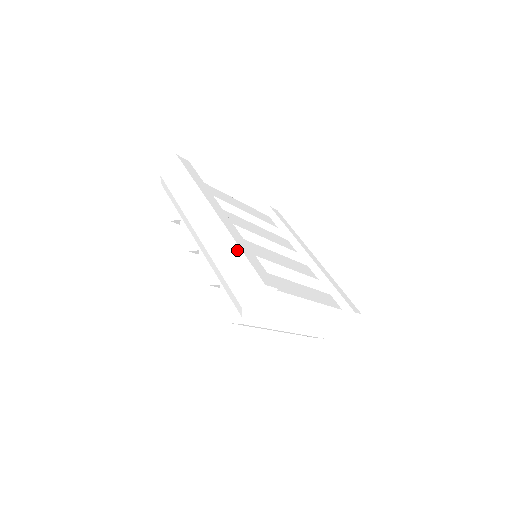
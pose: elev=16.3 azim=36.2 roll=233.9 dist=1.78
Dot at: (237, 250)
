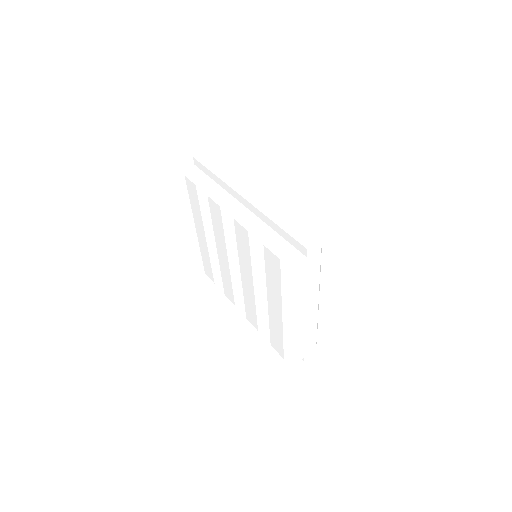
Dot at: (304, 198)
